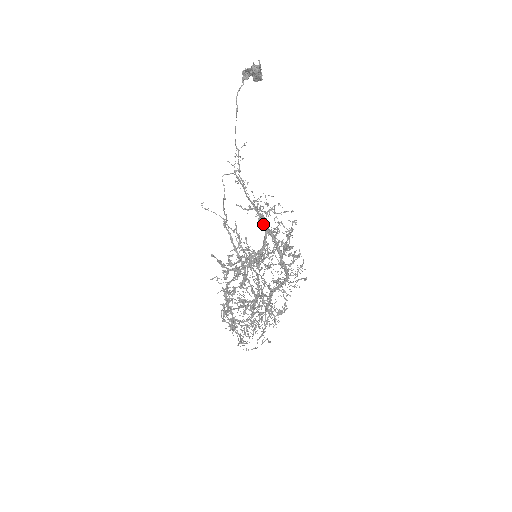
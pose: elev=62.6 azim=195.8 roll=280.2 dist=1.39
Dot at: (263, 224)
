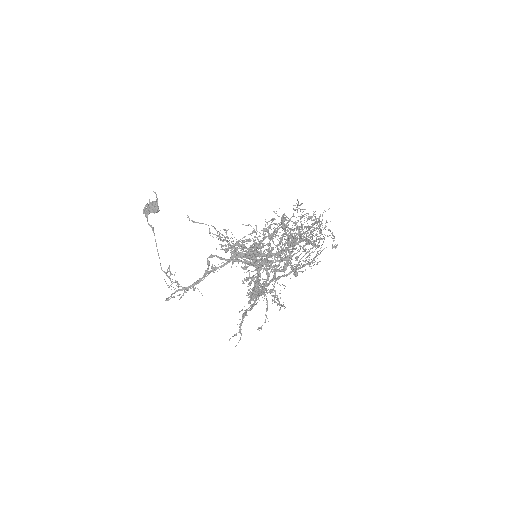
Dot at: occluded
